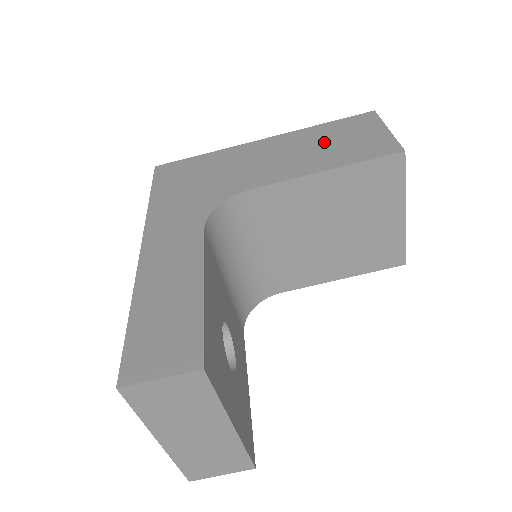
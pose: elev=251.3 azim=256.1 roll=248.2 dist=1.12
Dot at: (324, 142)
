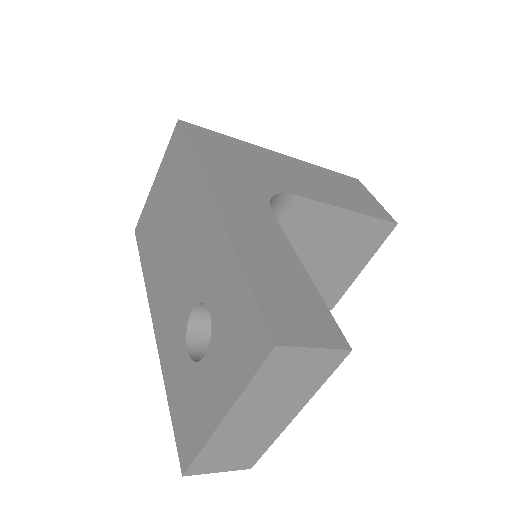
Dot at: (335, 185)
